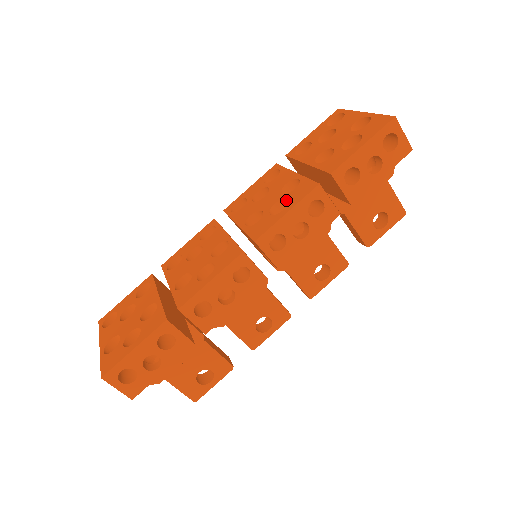
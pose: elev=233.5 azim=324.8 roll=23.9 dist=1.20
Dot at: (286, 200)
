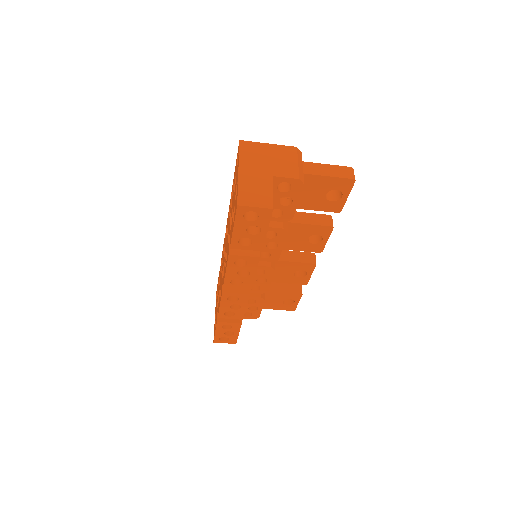
Dot at: occluded
